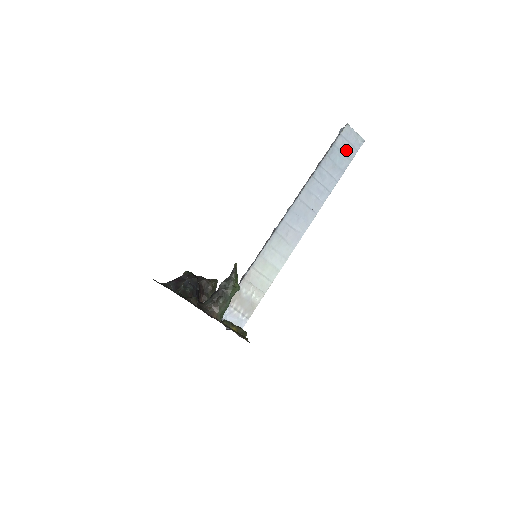
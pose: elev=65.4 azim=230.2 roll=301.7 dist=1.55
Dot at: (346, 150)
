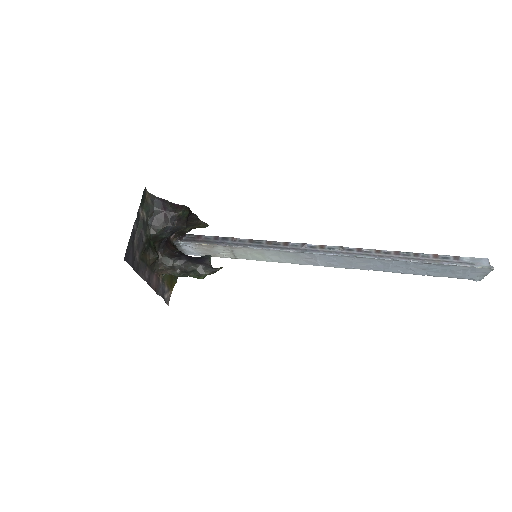
Dot at: (454, 272)
